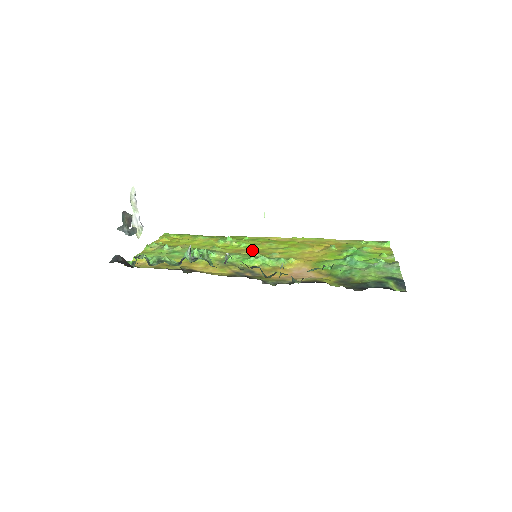
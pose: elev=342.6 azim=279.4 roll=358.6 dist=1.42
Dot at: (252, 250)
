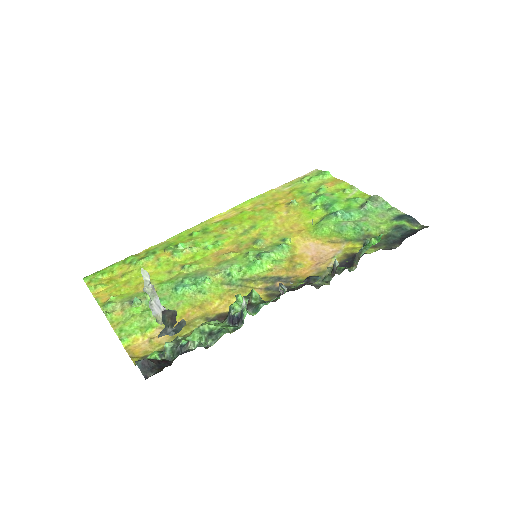
Dot at: (227, 247)
